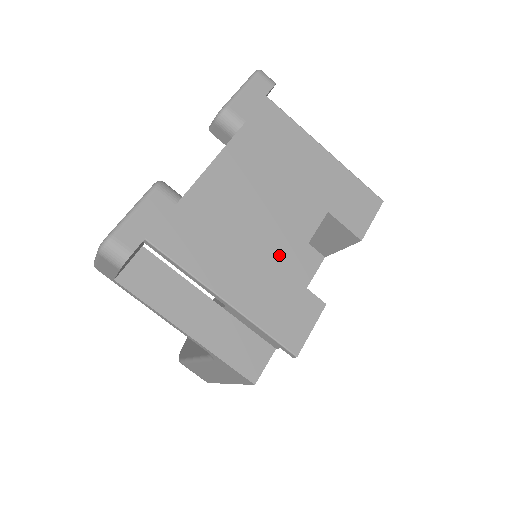
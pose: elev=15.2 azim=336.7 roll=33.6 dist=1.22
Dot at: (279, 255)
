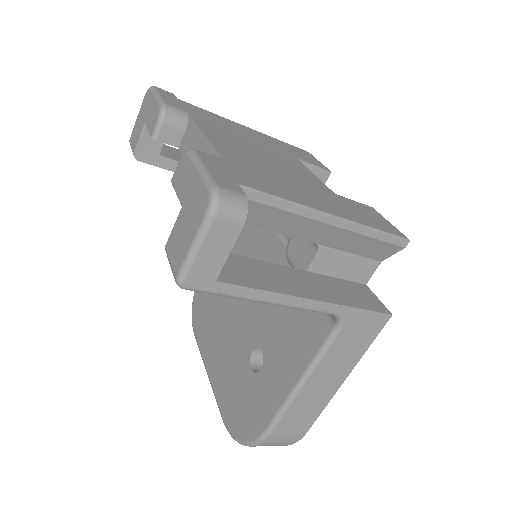
Dot at: (315, 184)
